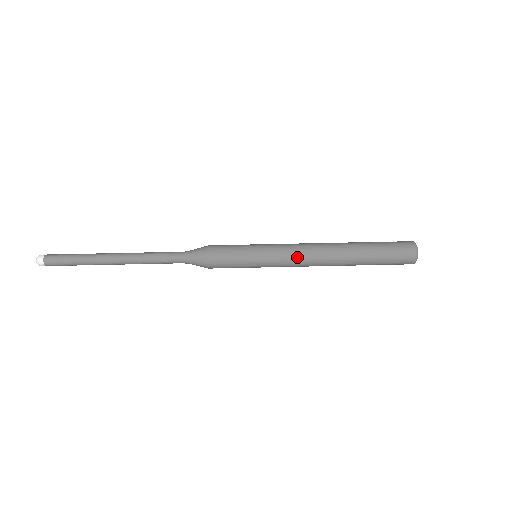
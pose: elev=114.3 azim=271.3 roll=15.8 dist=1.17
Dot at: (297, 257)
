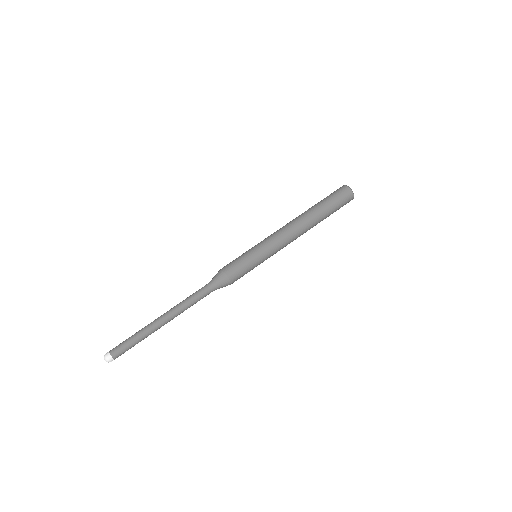
Dot at: (284, 239)
